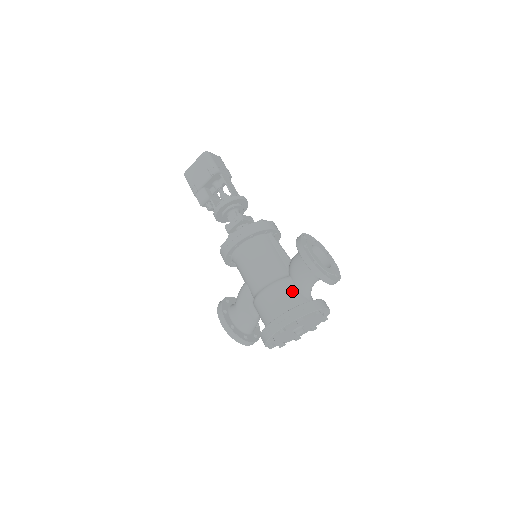
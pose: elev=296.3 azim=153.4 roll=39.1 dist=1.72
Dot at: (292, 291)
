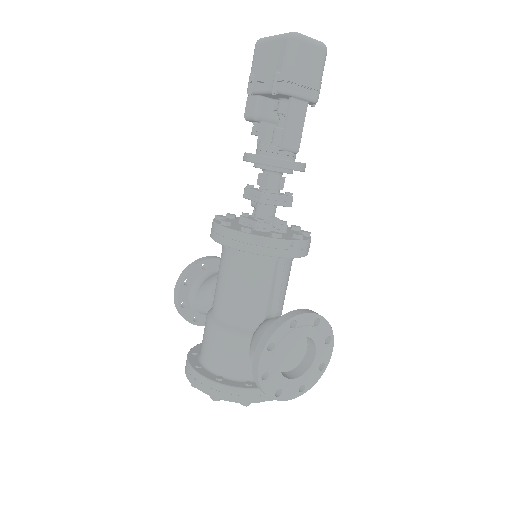
Dot at: (239, 355)
